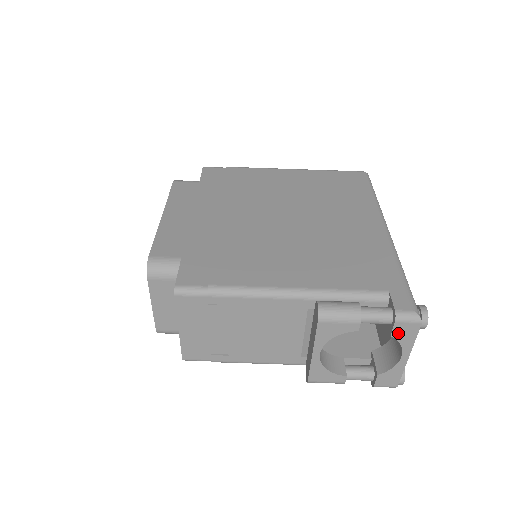
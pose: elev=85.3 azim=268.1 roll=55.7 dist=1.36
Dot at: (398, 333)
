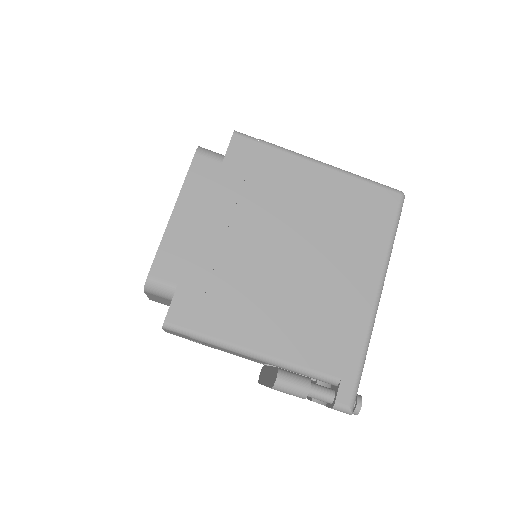
Dot at: occluded
